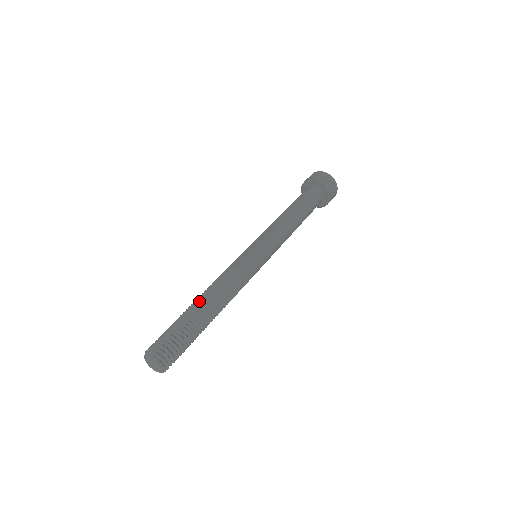
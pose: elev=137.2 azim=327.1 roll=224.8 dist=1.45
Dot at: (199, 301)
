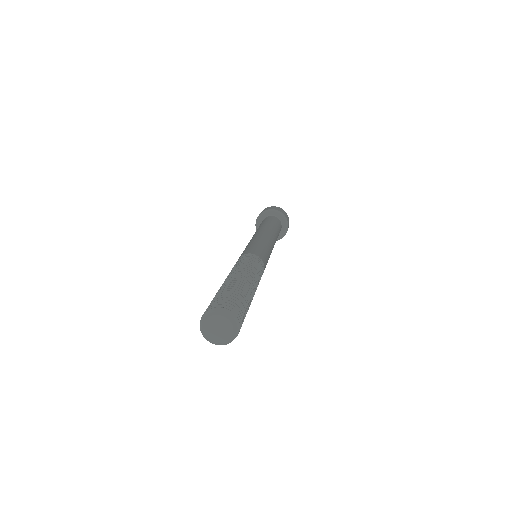
Dot at: (241, 274)
